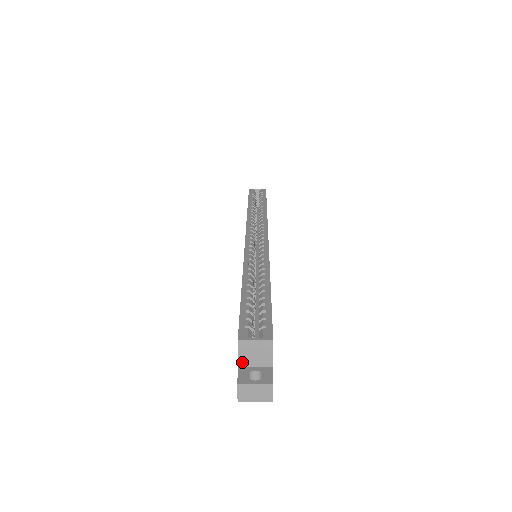
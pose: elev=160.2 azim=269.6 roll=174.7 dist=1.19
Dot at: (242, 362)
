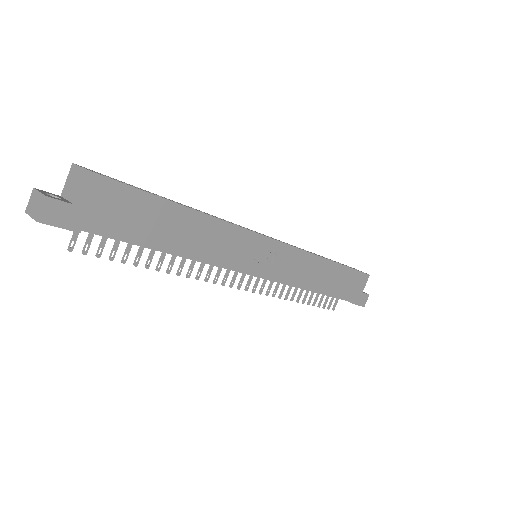
Dot at: (64, 191)
